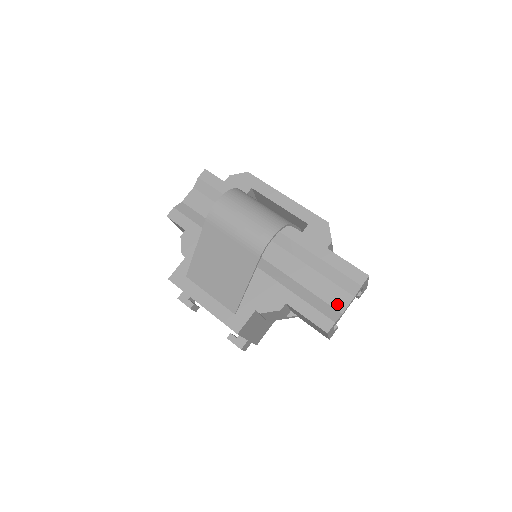
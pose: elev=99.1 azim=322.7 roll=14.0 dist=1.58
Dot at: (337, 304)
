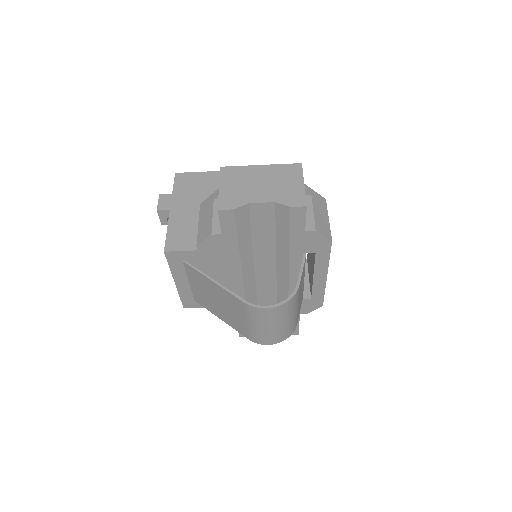
Dot at: occluded
